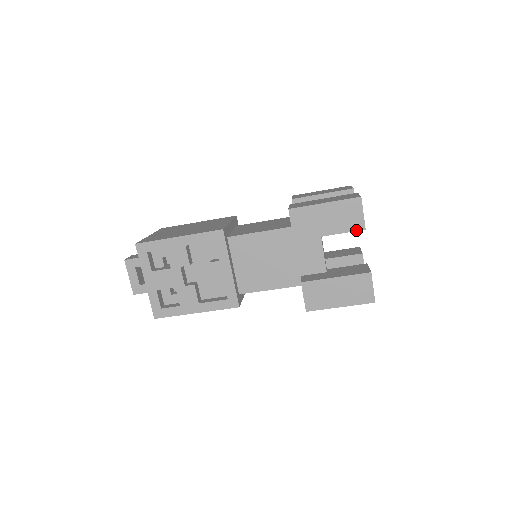
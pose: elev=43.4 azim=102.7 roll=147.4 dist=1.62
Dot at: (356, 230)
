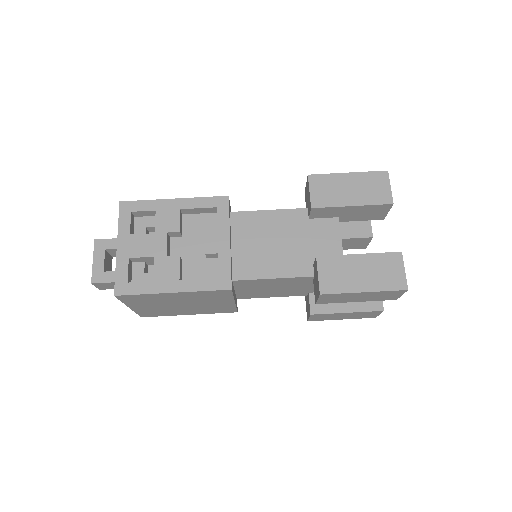
Dot at: (383, 203)
